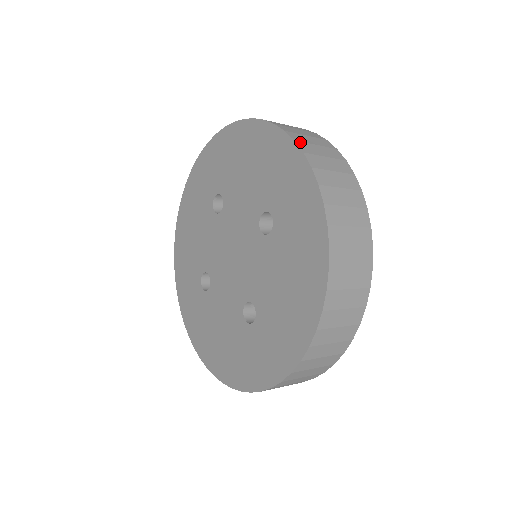
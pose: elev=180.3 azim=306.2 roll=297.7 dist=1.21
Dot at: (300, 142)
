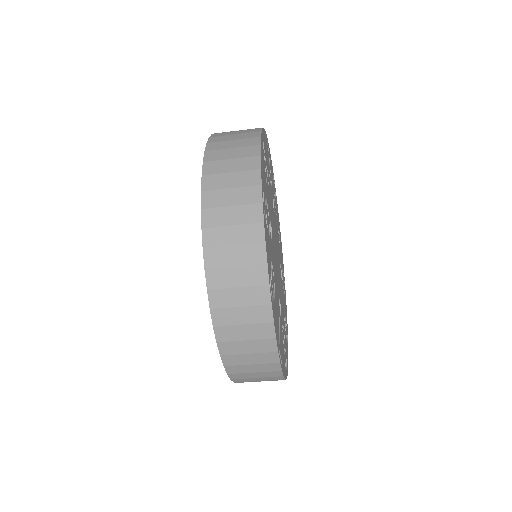
Dot at: (209, 162)
